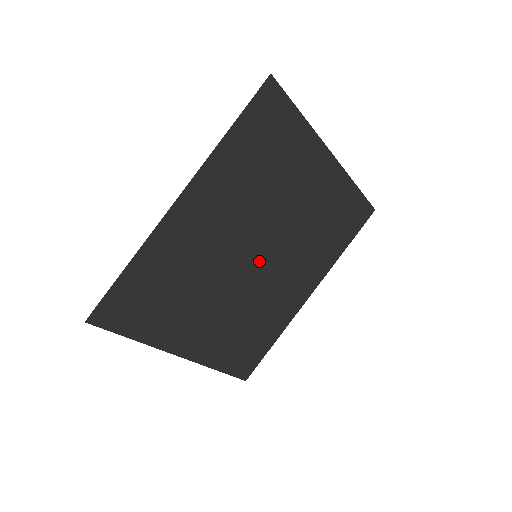
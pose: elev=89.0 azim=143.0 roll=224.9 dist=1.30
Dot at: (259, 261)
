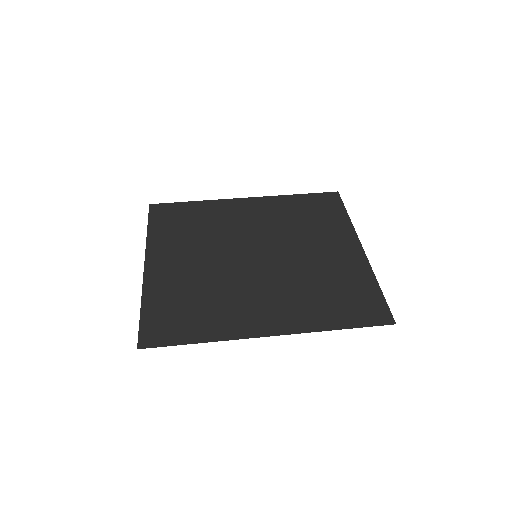
Dot at: (255, 261)
